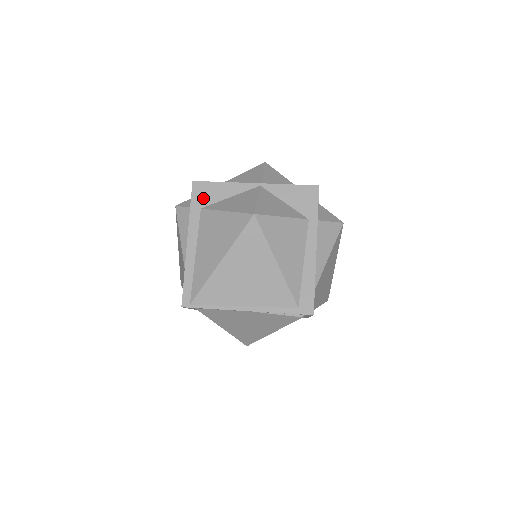
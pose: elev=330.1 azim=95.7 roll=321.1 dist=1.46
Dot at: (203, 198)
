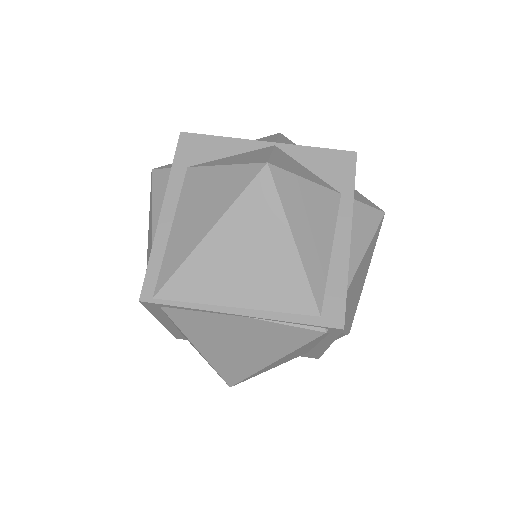
Dot at: (192, 154)
